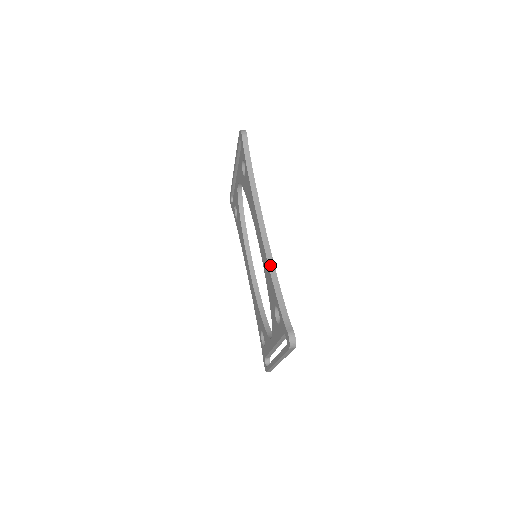
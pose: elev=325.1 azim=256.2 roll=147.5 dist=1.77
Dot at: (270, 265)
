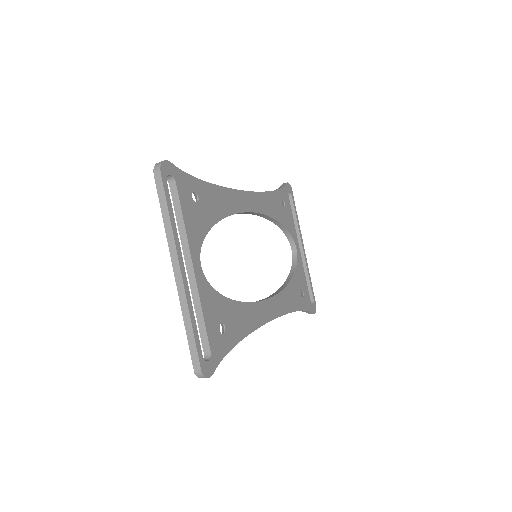
Dot at: occluded
